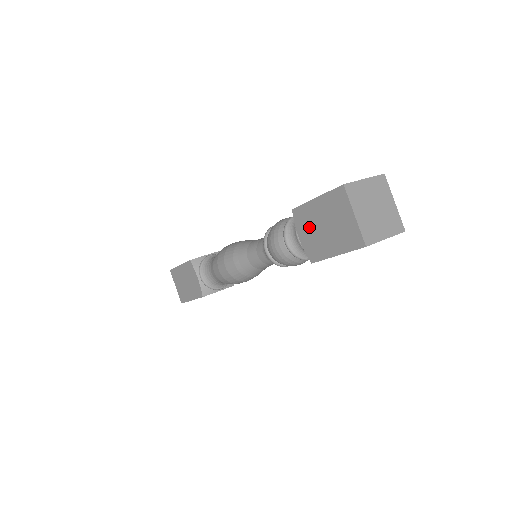
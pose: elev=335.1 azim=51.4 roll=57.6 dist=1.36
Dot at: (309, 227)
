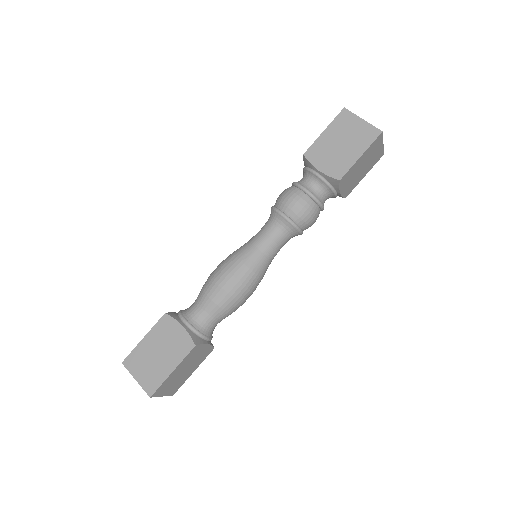
Dot at: (326, 155)
